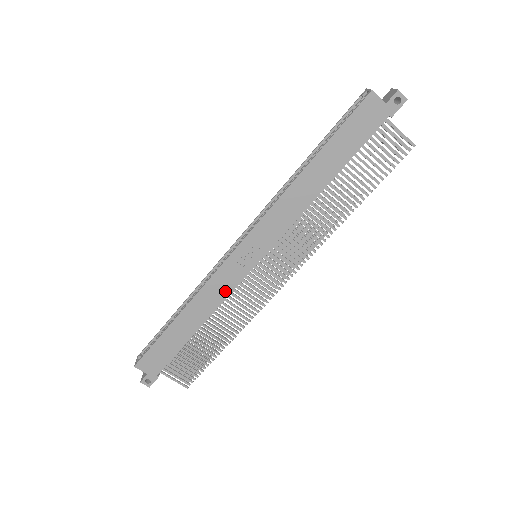
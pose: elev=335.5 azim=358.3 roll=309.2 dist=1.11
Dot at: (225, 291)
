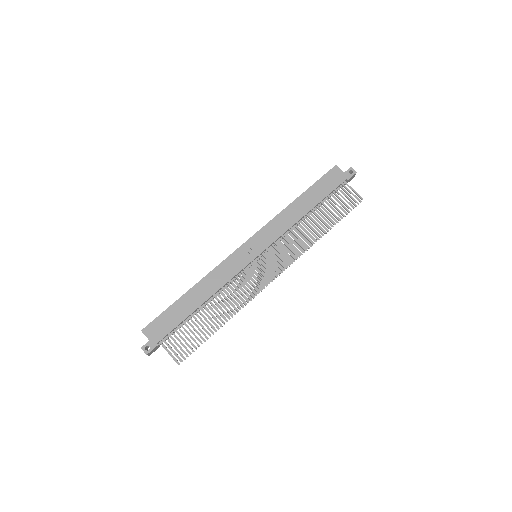
Dot at: (230, 275)
